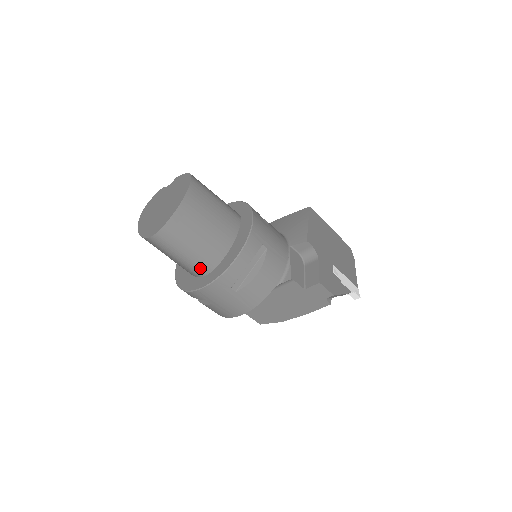
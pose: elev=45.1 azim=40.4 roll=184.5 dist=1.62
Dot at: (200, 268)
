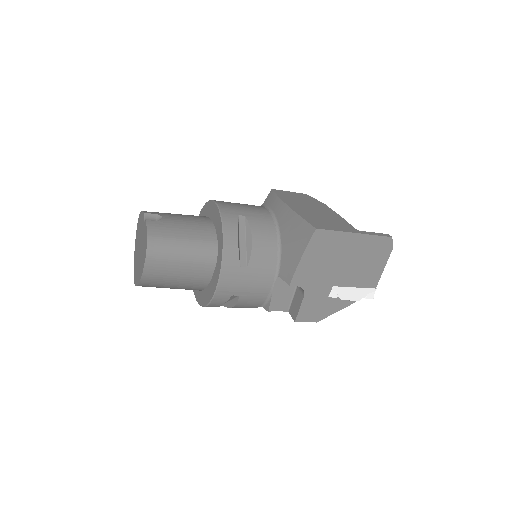
Dot at: occluded
